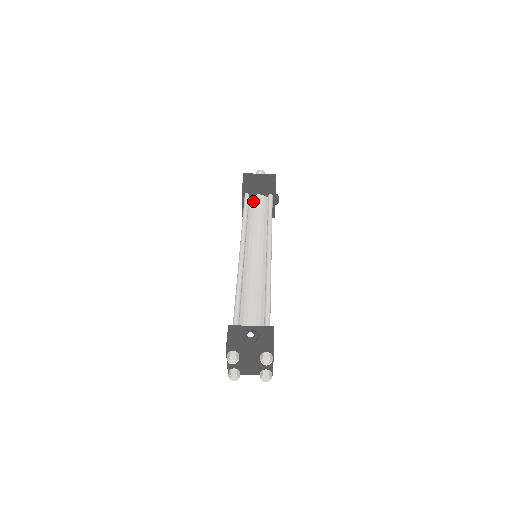
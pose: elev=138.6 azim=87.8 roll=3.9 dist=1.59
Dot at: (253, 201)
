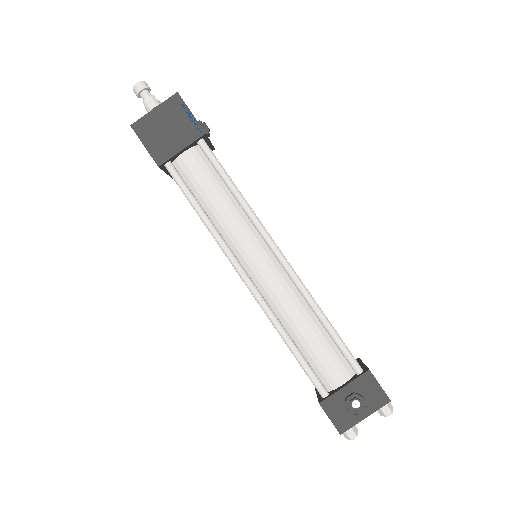
Dot at: (186, 171)
